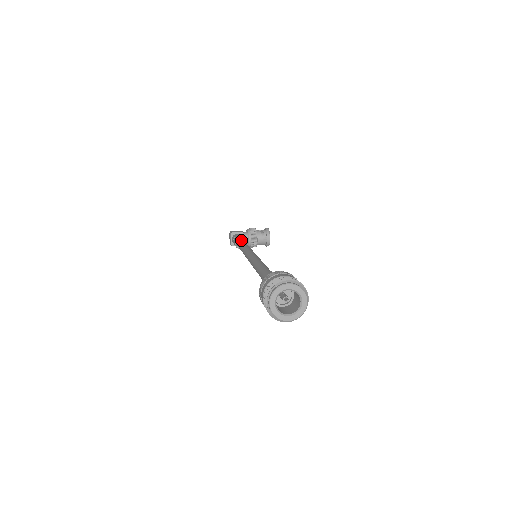
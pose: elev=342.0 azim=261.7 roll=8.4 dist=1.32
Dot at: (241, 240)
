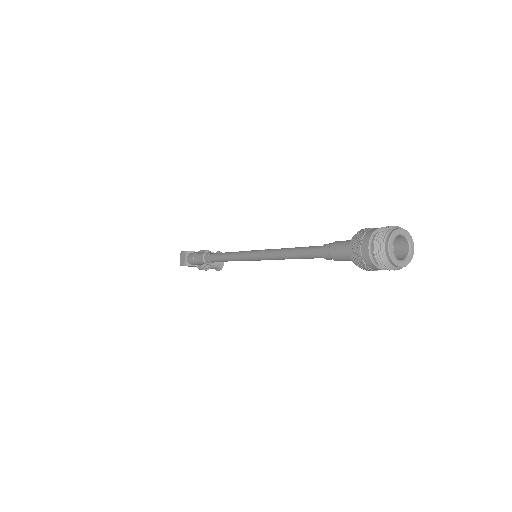
Dot at: (211, 253)
